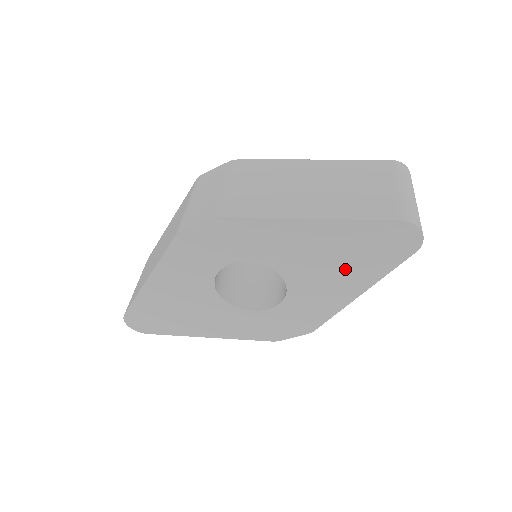
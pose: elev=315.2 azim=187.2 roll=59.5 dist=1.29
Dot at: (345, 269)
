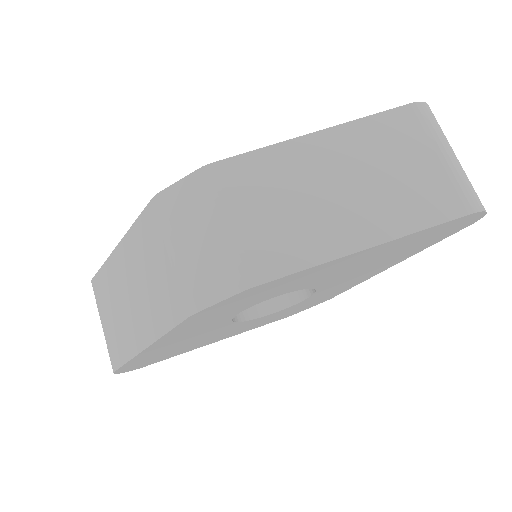
Dot at: (387, 260)
